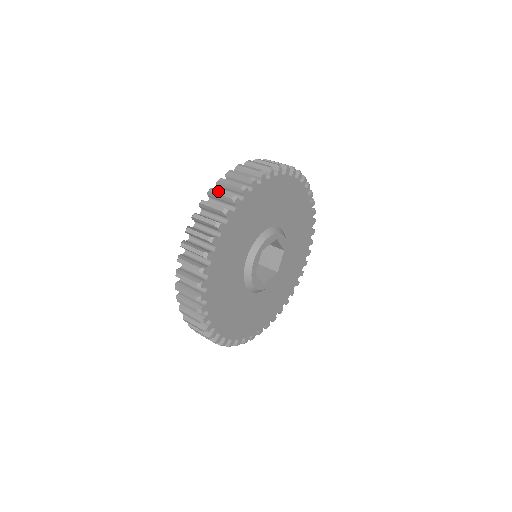
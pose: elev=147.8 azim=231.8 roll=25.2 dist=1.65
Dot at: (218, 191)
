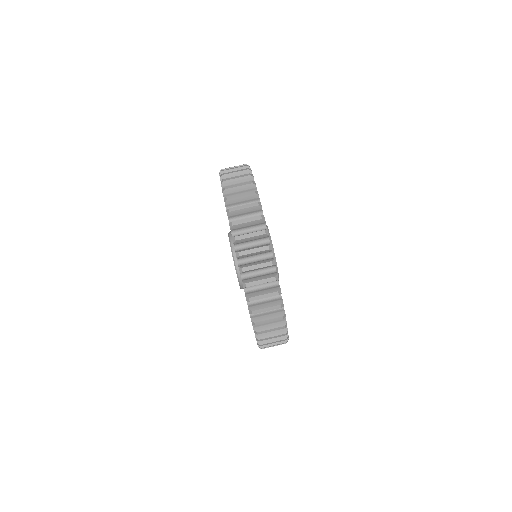
Dot at: (262, 310)
